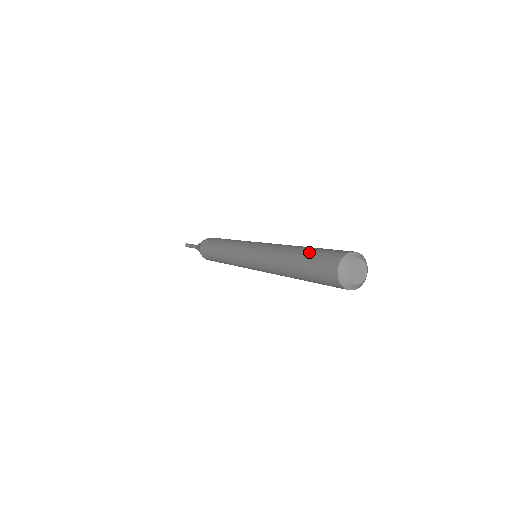
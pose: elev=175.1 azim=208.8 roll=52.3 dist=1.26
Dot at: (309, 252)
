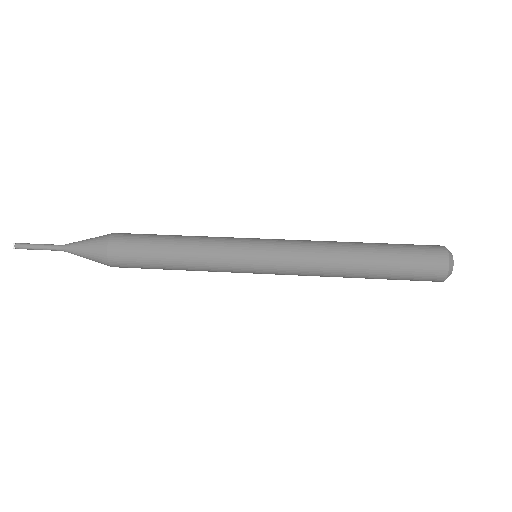
Dot at: (392, 268)
